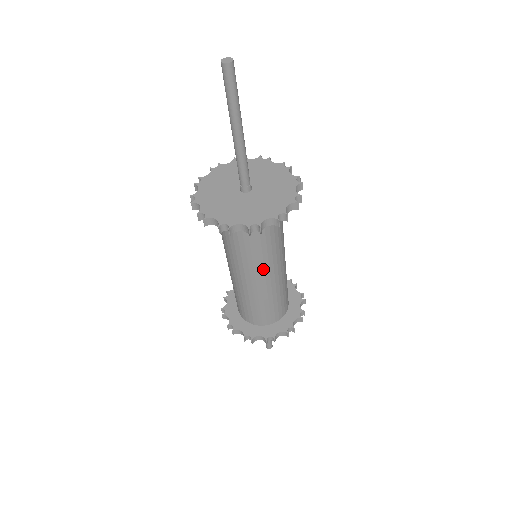
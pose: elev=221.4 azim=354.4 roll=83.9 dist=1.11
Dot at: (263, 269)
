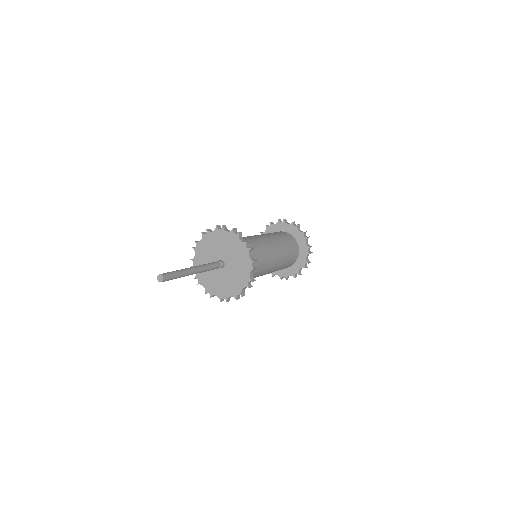
Dot at: occluded
